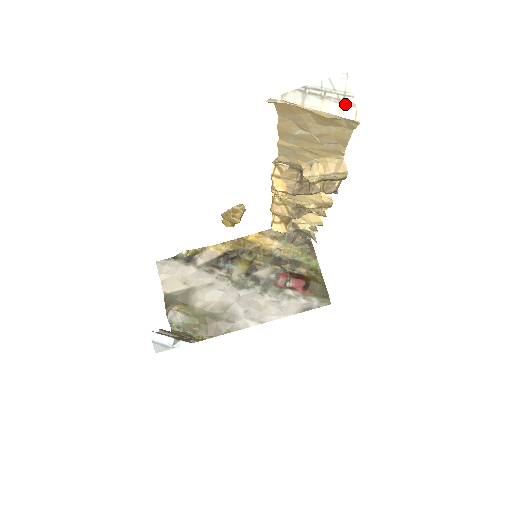
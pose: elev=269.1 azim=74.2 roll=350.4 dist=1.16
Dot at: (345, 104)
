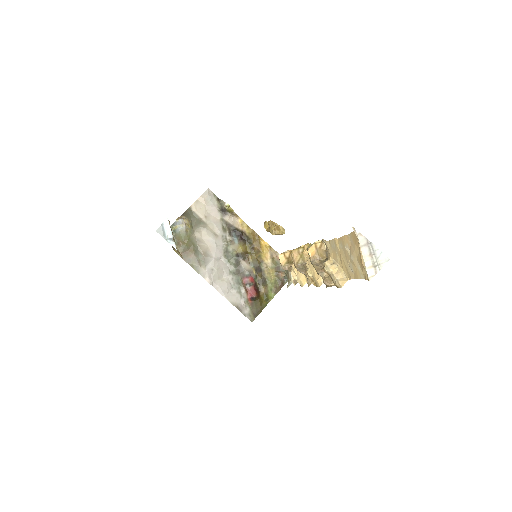
Dot at: (374, 268)
